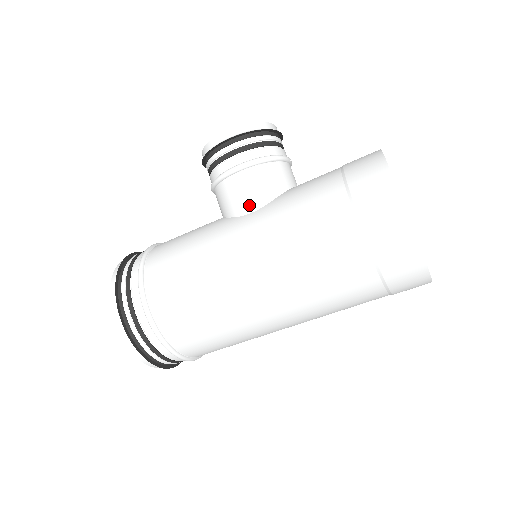
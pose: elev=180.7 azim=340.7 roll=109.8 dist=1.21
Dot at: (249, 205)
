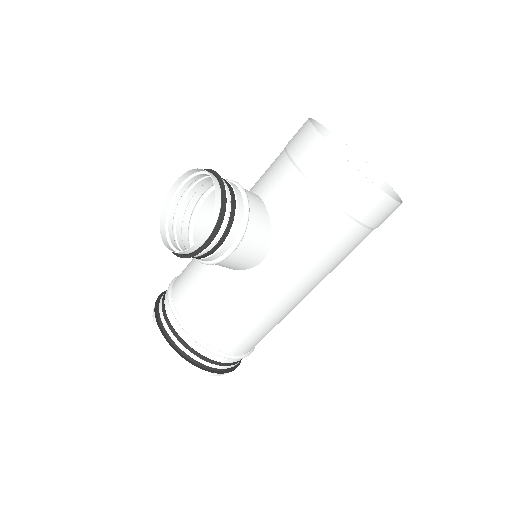
Dot at: (258, 259)
